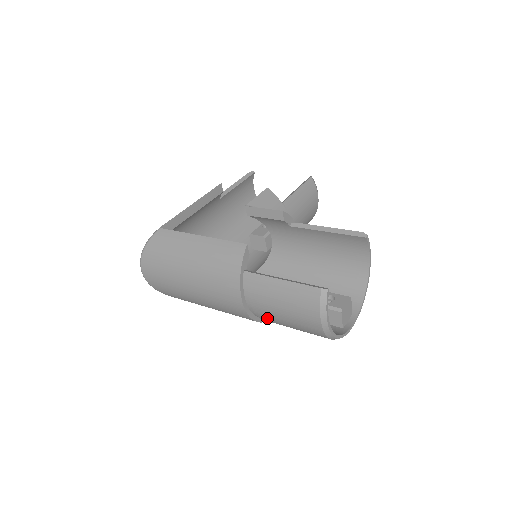
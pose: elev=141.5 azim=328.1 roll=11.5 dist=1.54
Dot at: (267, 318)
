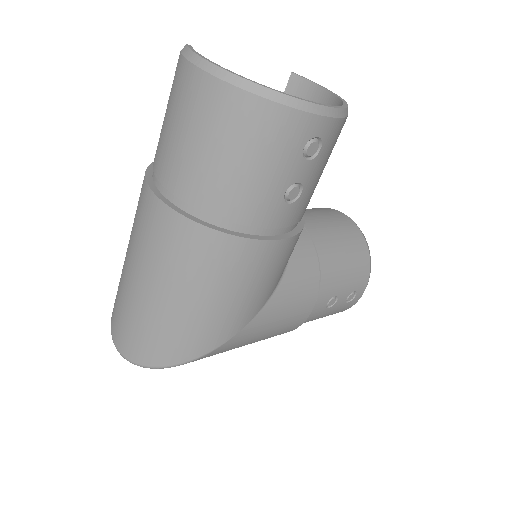
Dot at: (194, 187)
